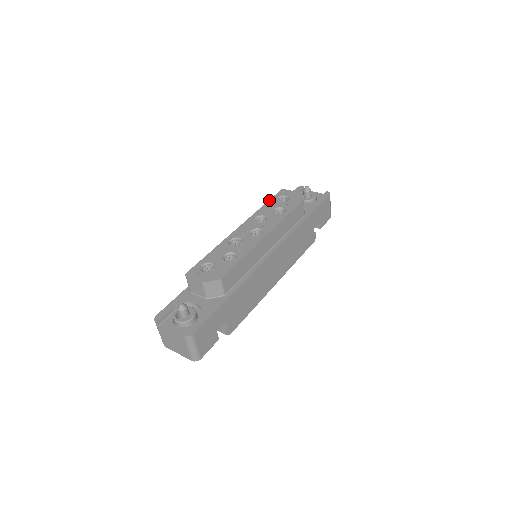
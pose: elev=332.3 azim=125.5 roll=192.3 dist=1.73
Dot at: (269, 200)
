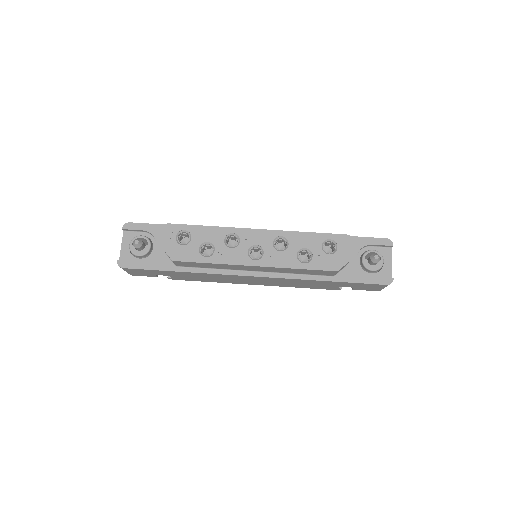
Dot at: (320, 233)
